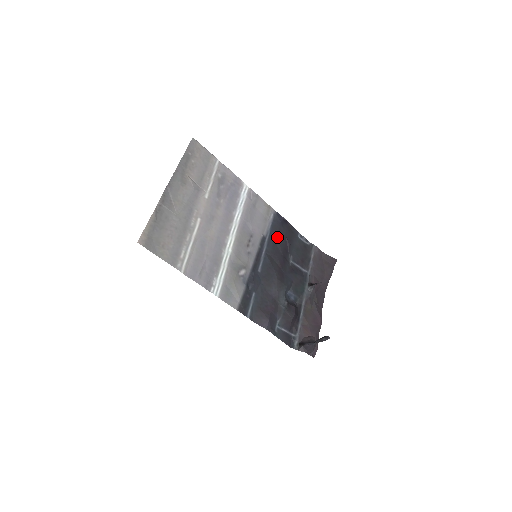
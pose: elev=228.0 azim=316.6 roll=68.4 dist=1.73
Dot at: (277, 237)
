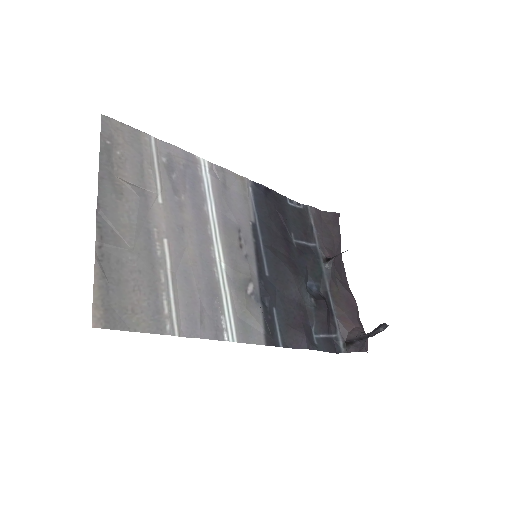
Dot at: (268, 216)
